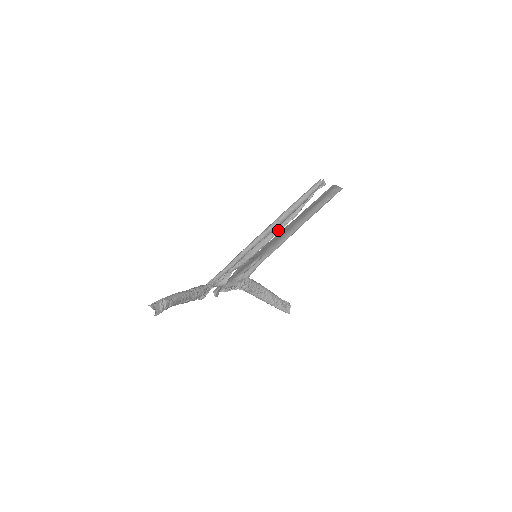
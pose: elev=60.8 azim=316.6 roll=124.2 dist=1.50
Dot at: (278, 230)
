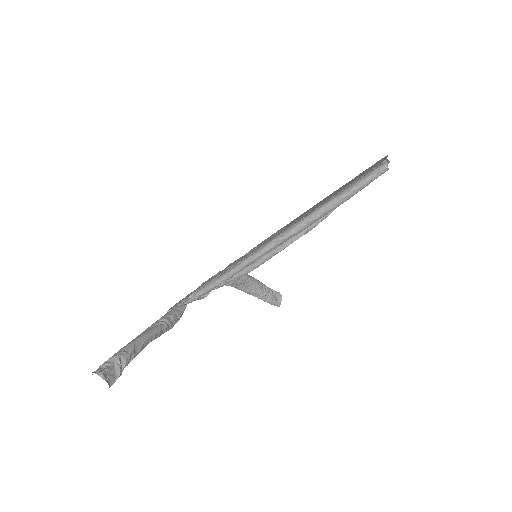
Dot at: occluded
